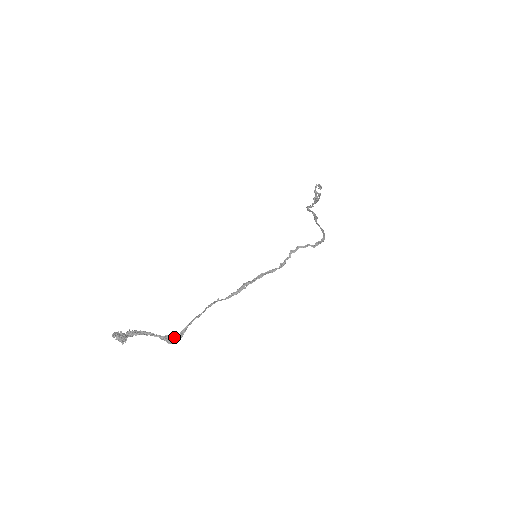
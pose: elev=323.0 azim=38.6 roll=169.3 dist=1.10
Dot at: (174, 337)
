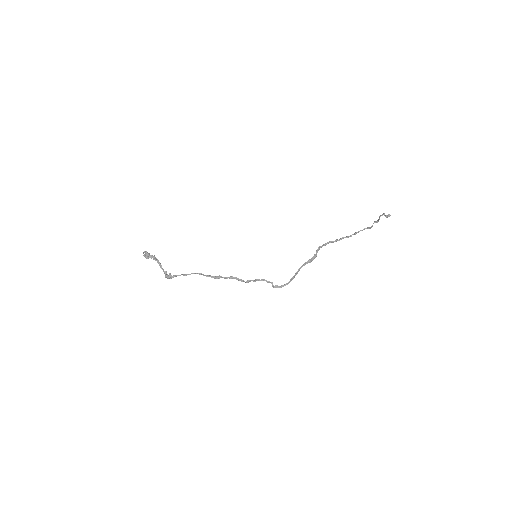
Dot at: (168, 276)
